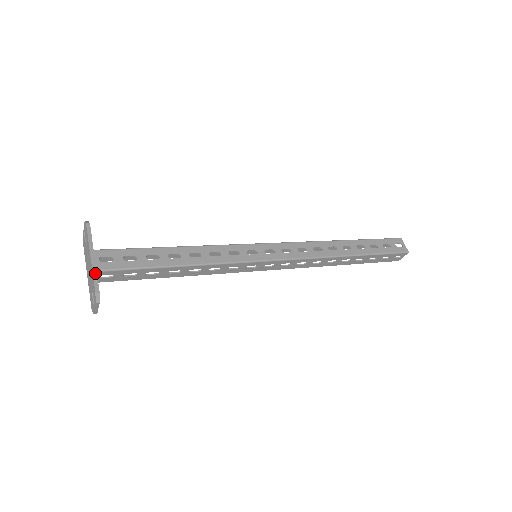
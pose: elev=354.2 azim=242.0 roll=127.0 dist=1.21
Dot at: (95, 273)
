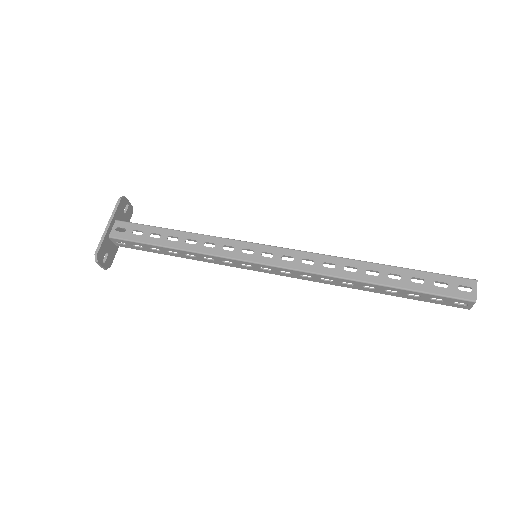
Dot at: (103, 238)
